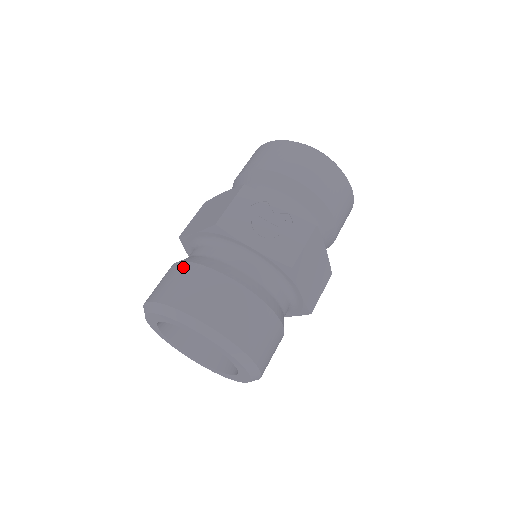
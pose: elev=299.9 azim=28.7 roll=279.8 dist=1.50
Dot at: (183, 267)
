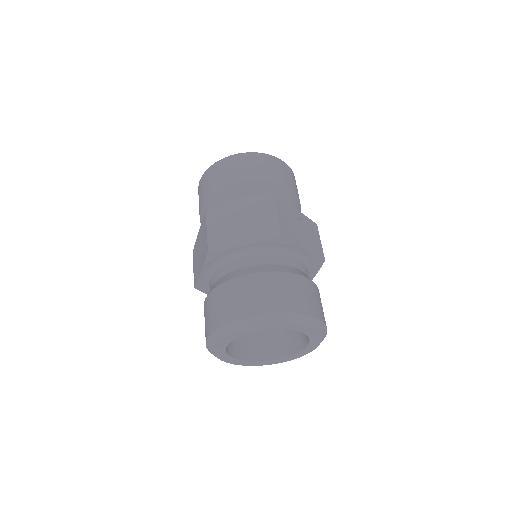
Dot at: (266, 277)
